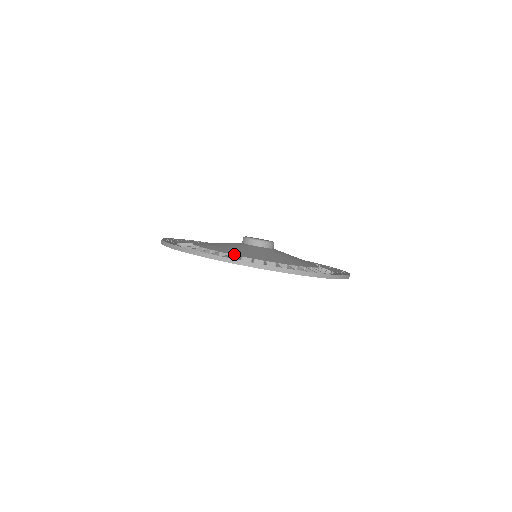
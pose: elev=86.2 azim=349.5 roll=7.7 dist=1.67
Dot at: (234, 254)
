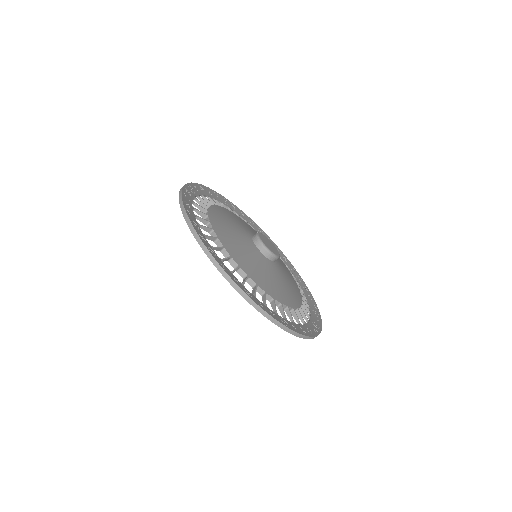
Dot at: (227, 250)
